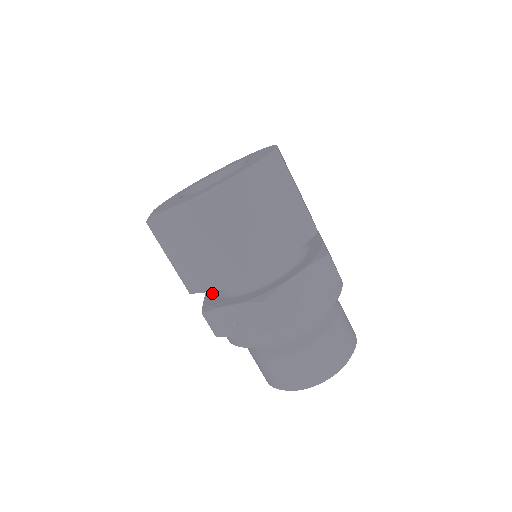
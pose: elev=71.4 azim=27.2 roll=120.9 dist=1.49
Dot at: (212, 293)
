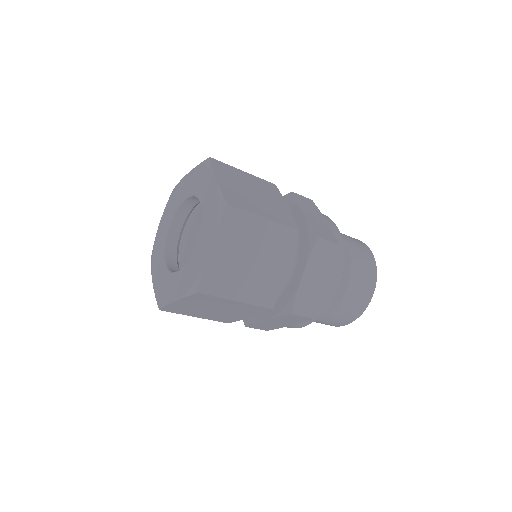
Dot at: occluded
